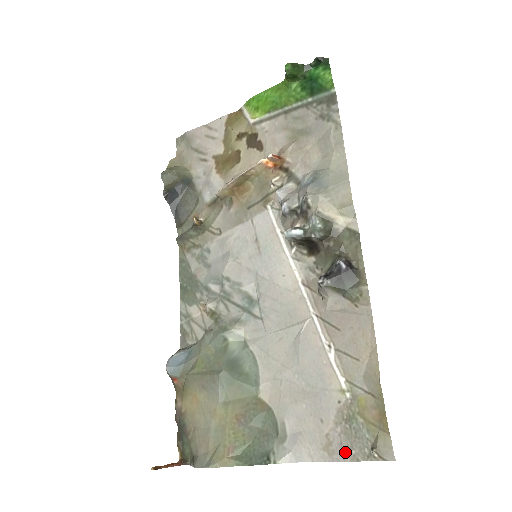
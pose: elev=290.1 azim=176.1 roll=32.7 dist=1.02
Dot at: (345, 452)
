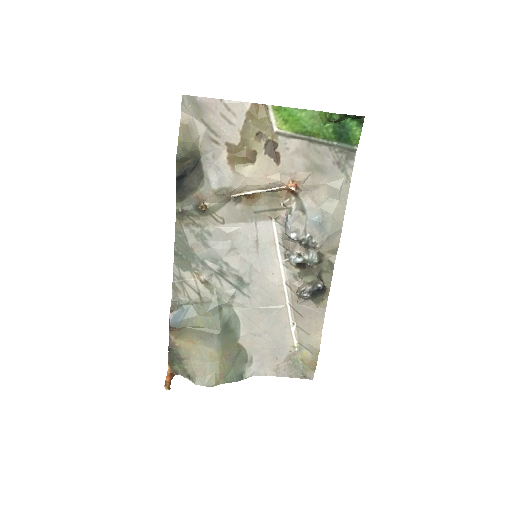
Dot at: (286, 373)
